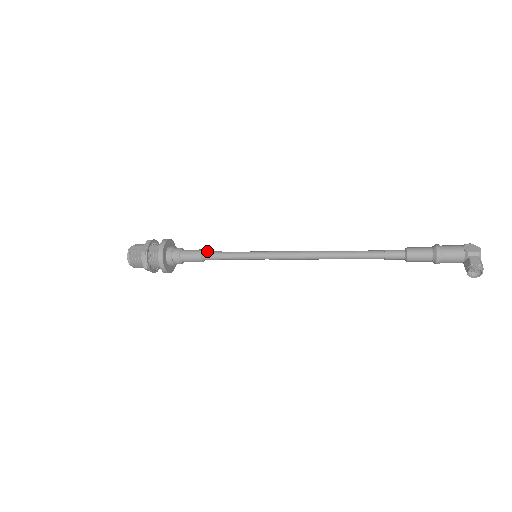
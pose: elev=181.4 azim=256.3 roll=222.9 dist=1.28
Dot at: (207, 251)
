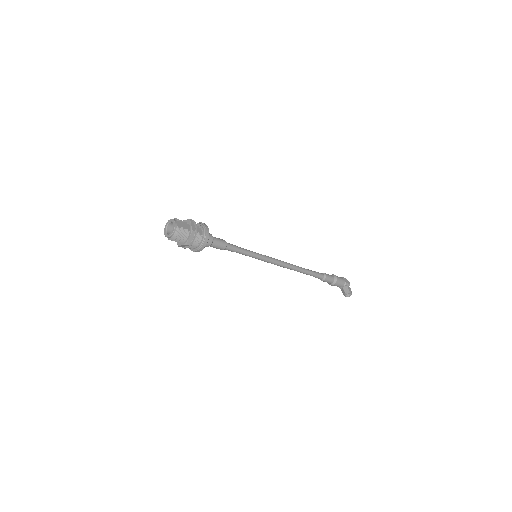
Dot at: (228, 243)
